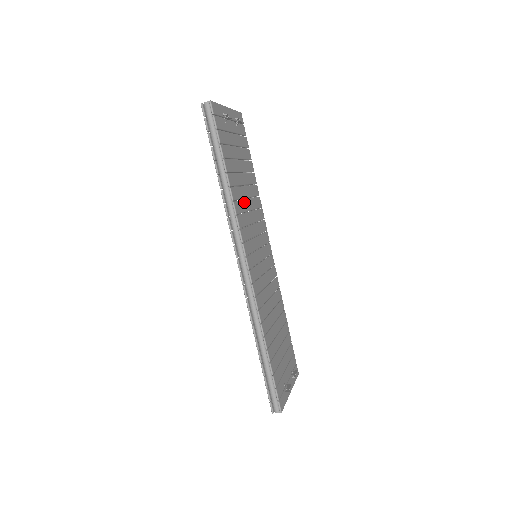
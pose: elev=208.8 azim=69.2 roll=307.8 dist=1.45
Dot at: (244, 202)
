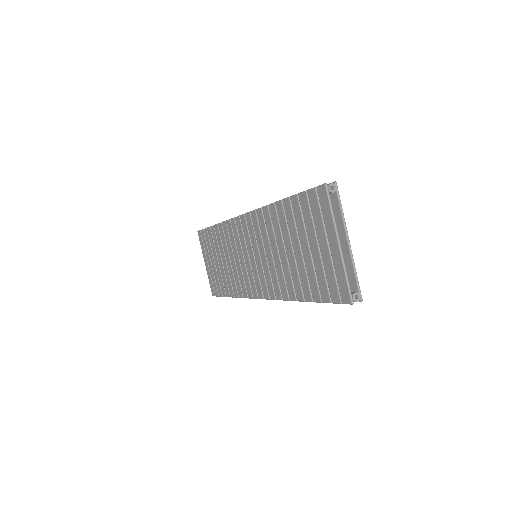
Dot at: occluded
